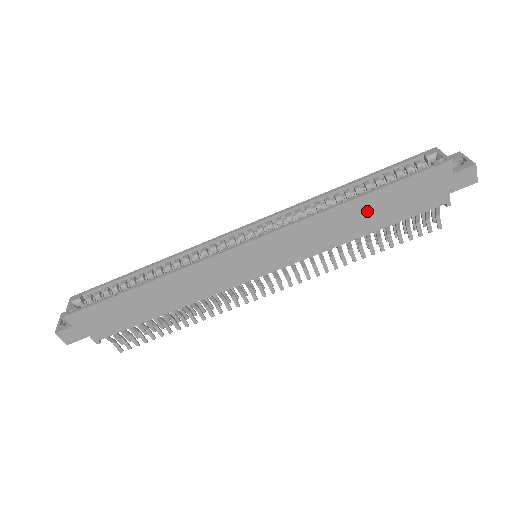
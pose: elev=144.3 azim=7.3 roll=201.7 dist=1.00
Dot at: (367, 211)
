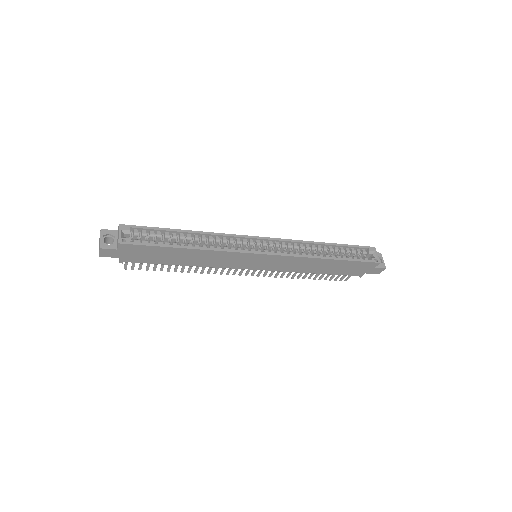
Dot at: (329, 265)
